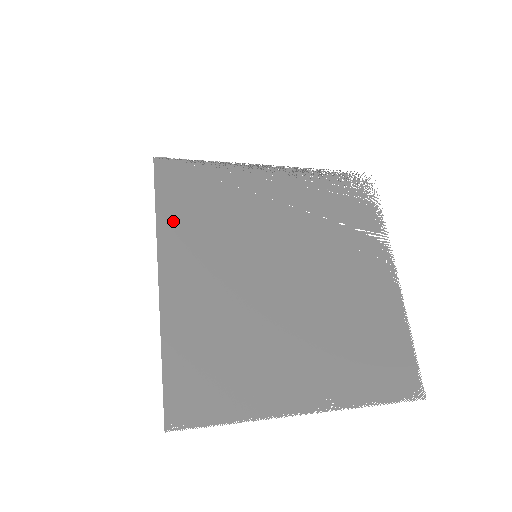
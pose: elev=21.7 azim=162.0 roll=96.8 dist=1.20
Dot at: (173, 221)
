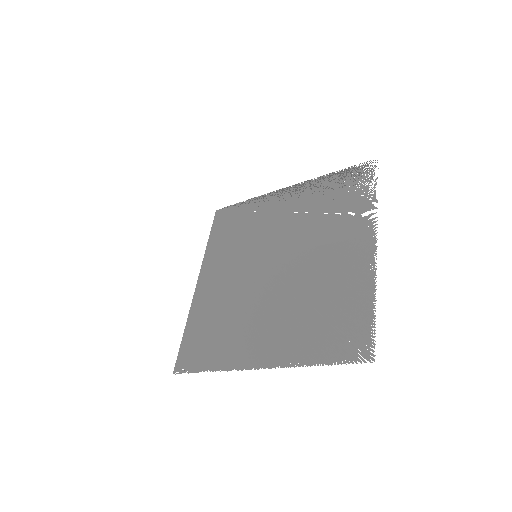
Dot at: (214, 246)
